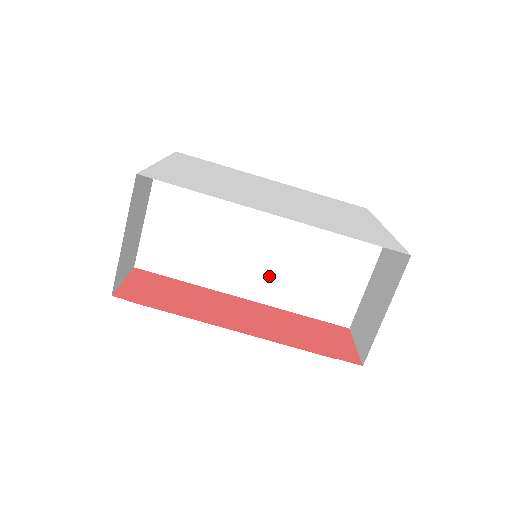
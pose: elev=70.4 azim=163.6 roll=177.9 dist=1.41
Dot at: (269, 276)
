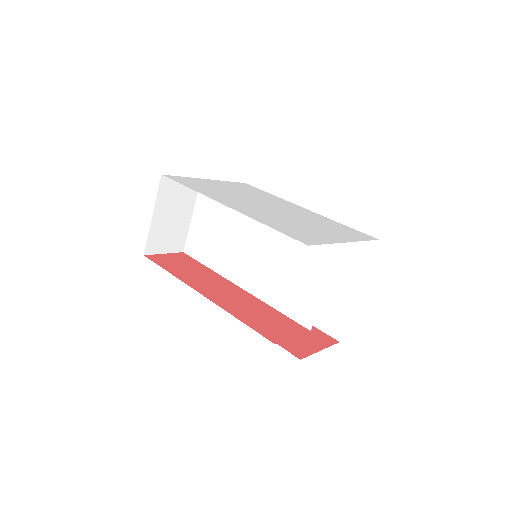
Dot at: (257, 271)
